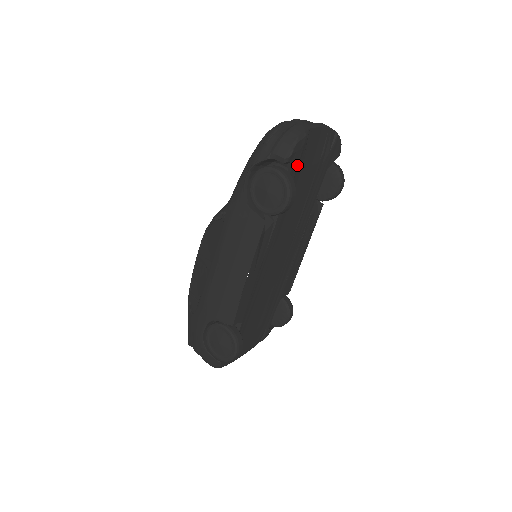
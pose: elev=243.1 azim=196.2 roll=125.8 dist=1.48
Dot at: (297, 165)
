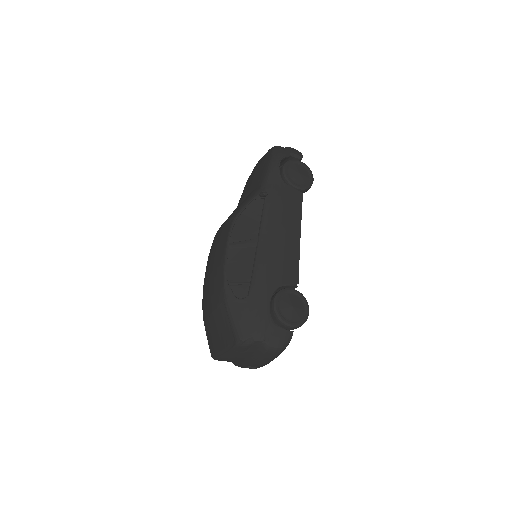
Dot at: occluded
